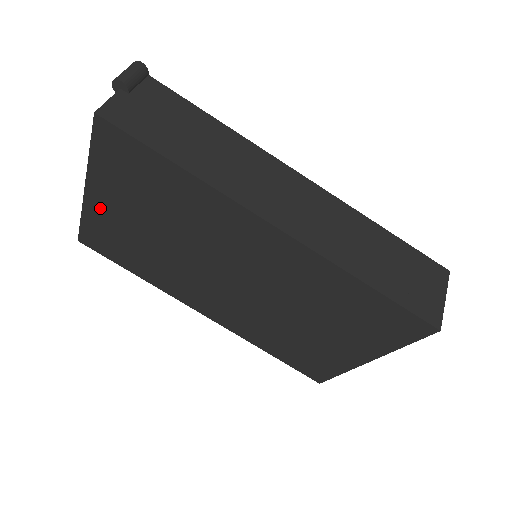
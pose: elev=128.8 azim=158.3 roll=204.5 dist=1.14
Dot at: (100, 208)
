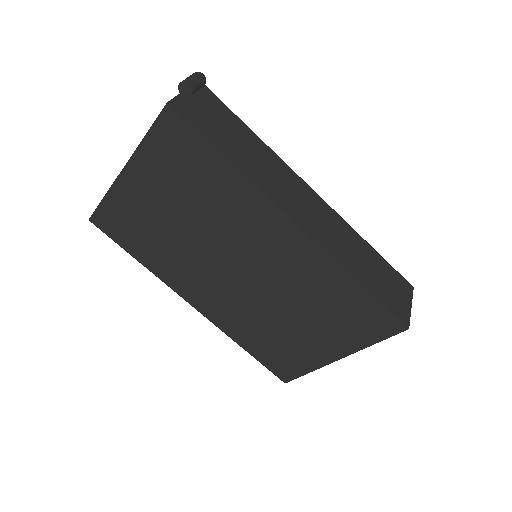
Dot at: (130, 189)
